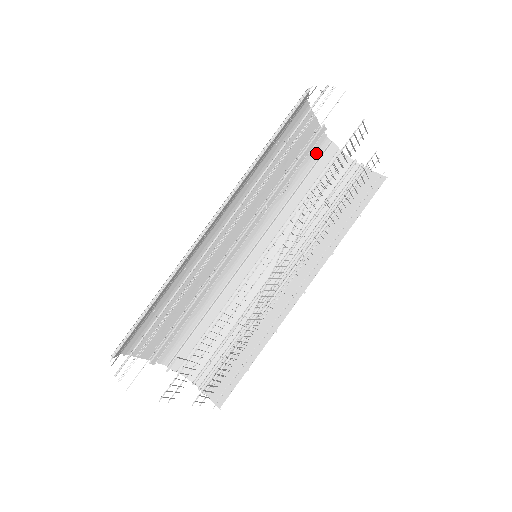
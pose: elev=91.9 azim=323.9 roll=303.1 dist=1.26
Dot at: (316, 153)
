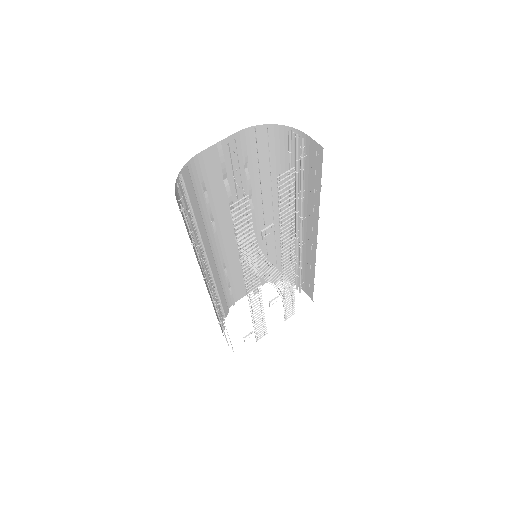
Dot at: (250, 144)
